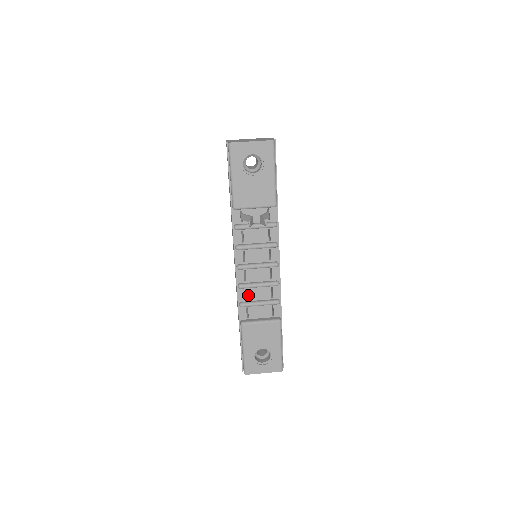
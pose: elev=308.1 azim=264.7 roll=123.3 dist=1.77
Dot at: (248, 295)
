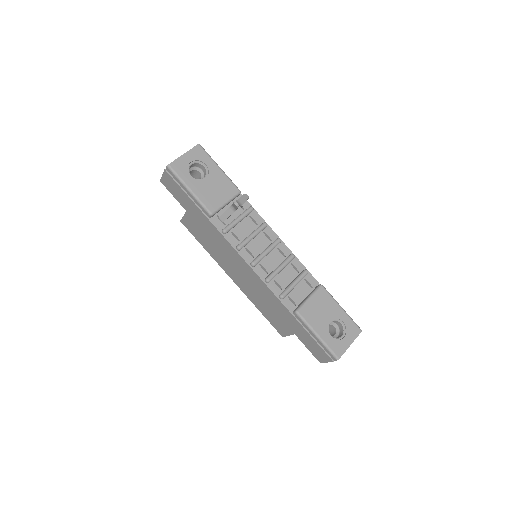
Dot at: (279, 284)
